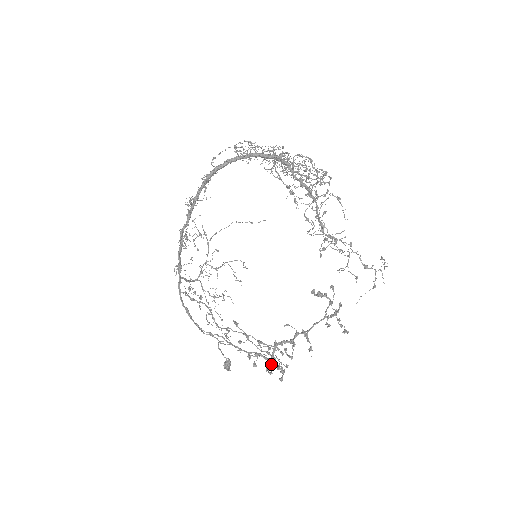
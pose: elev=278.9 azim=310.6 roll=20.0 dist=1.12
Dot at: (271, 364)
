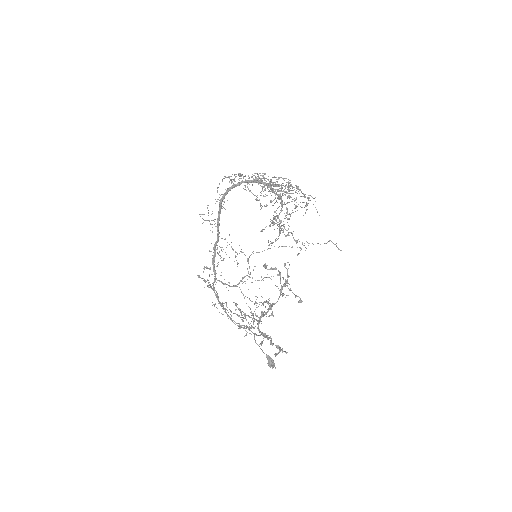
Dot at: (285, 352)
